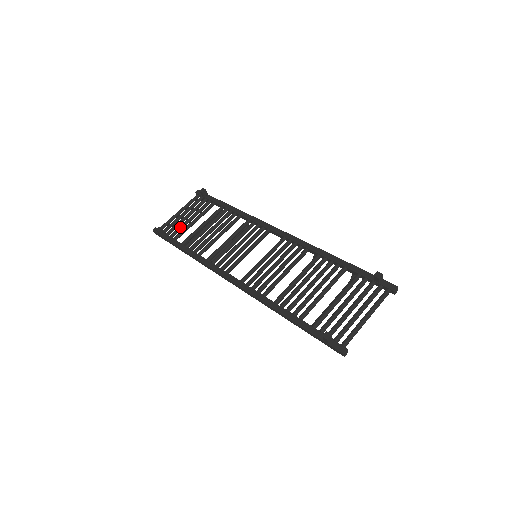
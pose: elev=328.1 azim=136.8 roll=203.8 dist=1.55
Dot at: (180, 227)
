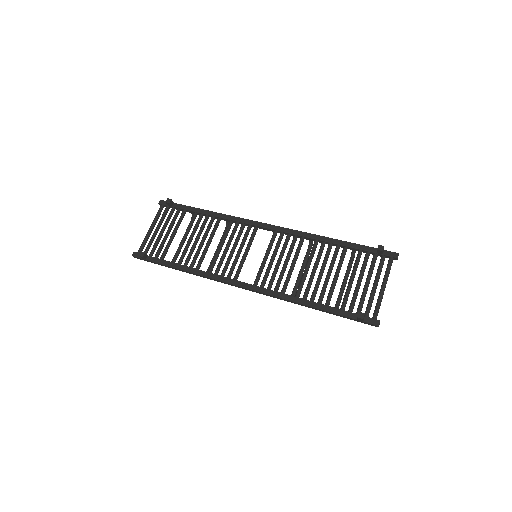
Dot at: (161, 245)
